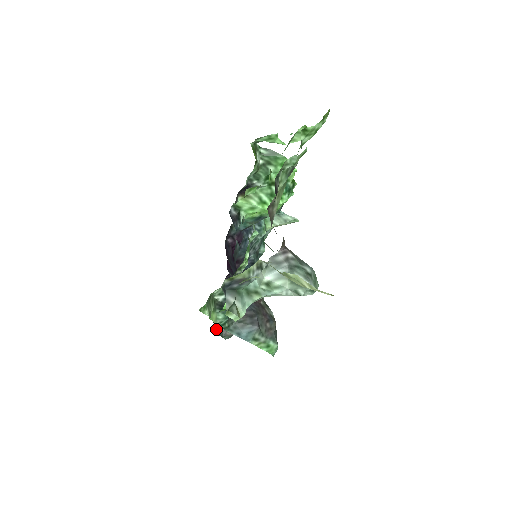
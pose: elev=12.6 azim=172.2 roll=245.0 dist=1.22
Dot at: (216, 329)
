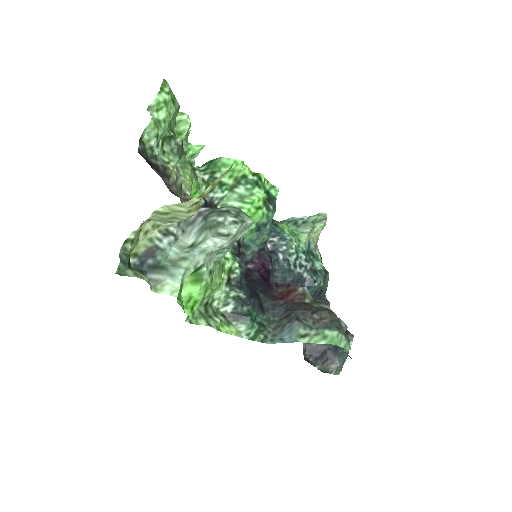
Dot at: occluded
